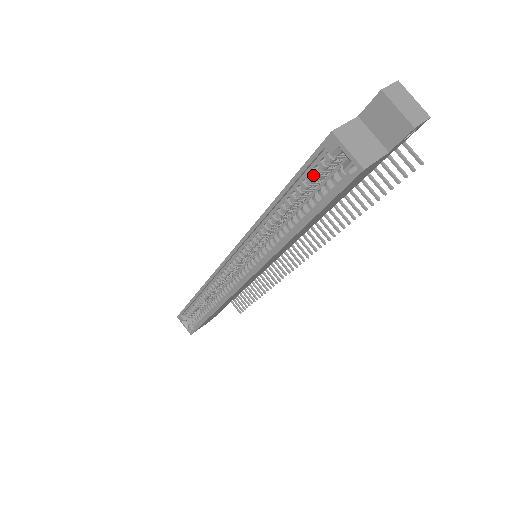
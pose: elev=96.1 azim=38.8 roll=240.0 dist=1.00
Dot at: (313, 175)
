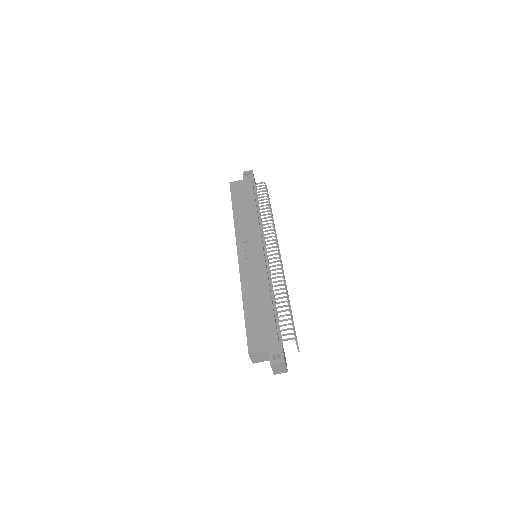
Dot at: occluded
